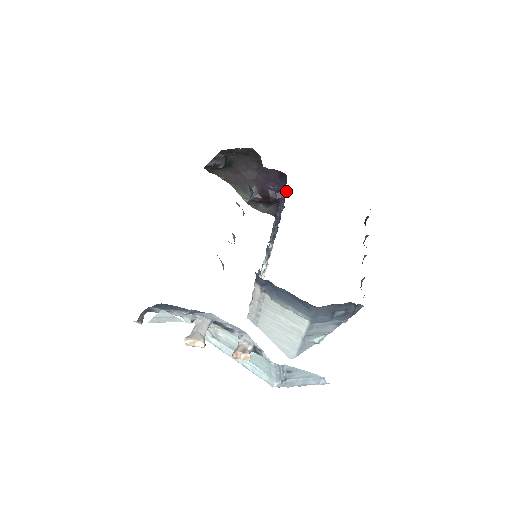
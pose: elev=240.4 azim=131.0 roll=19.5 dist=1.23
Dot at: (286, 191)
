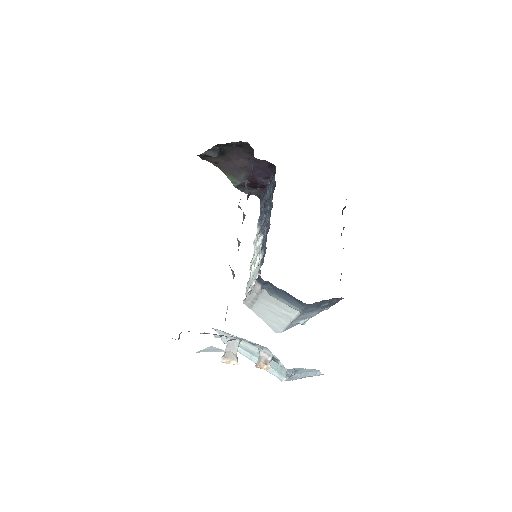
Dot at: (275, 182)
